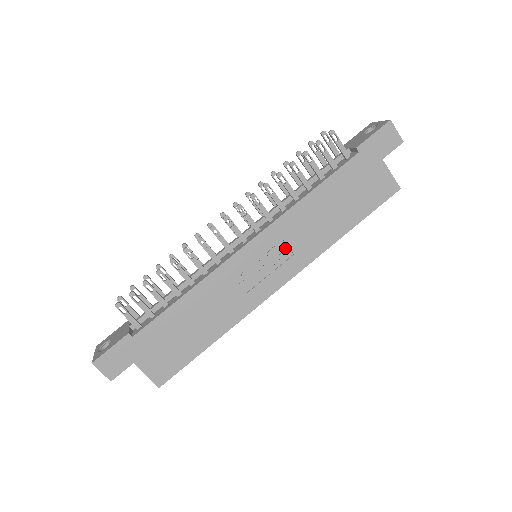
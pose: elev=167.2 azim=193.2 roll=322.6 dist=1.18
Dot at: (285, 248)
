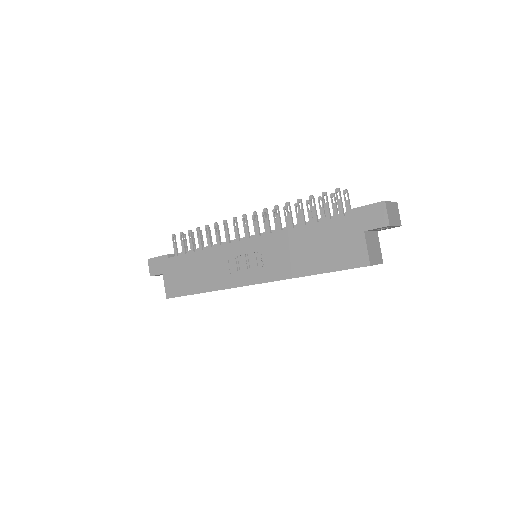
Dot at: (266, 258)
